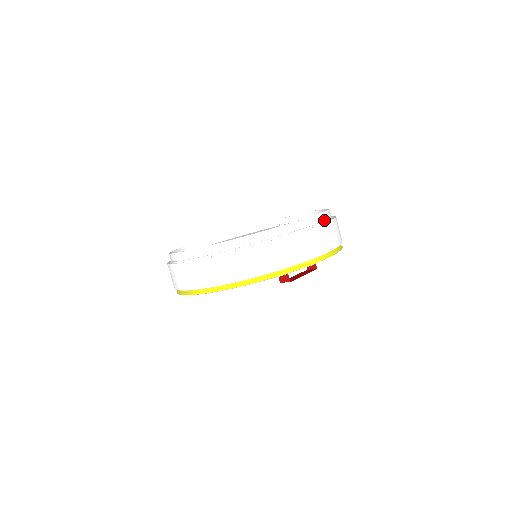
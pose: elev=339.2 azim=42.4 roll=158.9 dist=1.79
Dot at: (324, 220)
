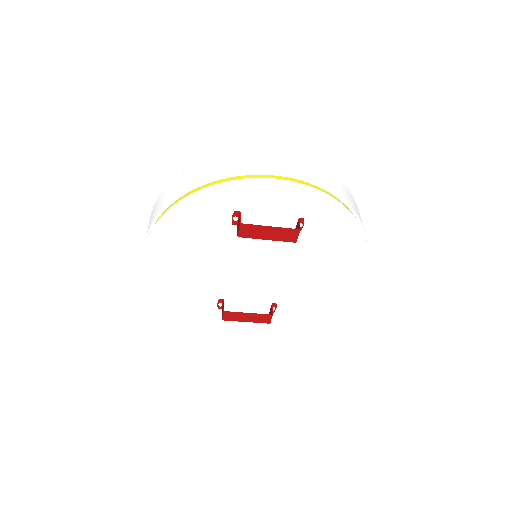
Dot at: occluded
